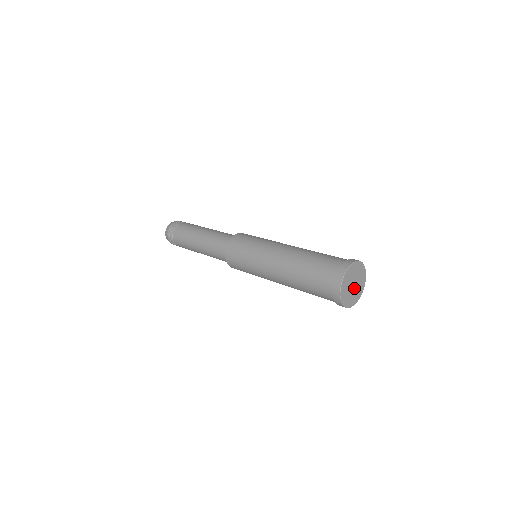
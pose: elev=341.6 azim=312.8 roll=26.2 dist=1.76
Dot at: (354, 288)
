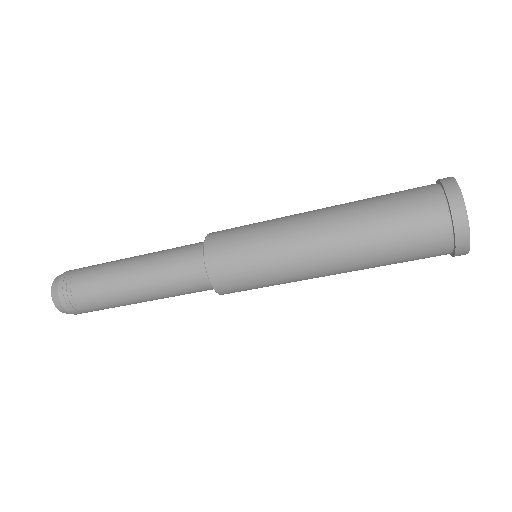
Dot at: occluded
